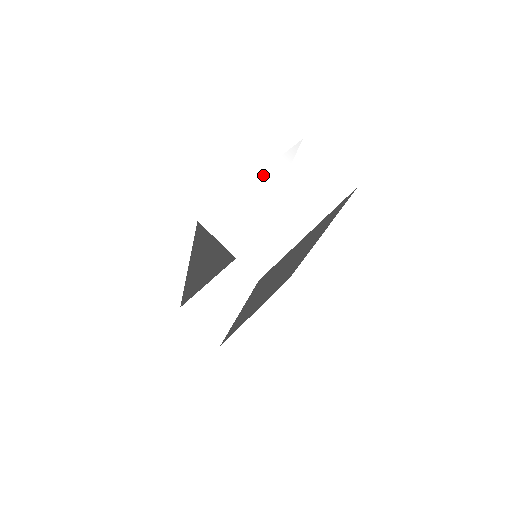
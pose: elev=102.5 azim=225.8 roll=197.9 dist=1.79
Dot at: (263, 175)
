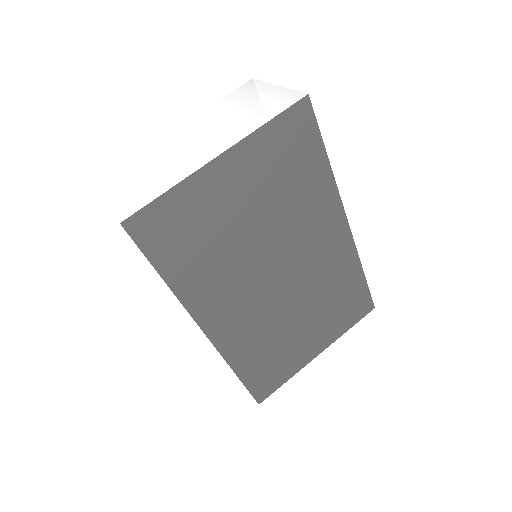
Dot at: (186, 125)
